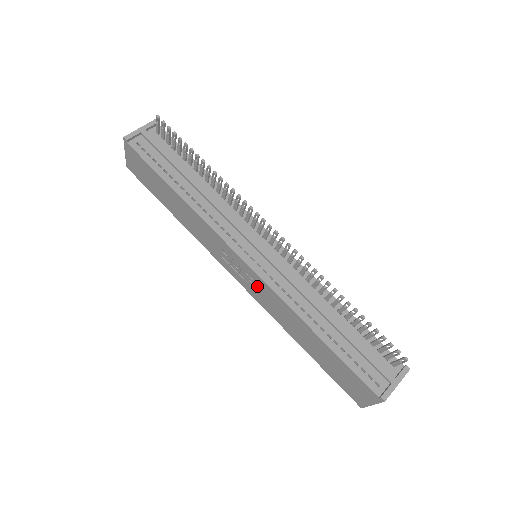
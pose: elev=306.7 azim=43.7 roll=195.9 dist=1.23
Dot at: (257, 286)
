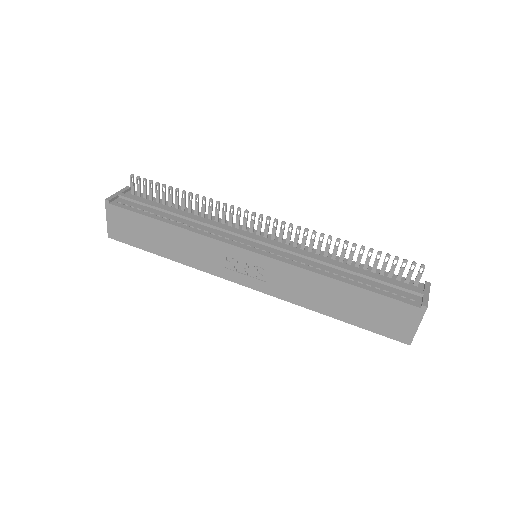
Dot at: (269, 273)
